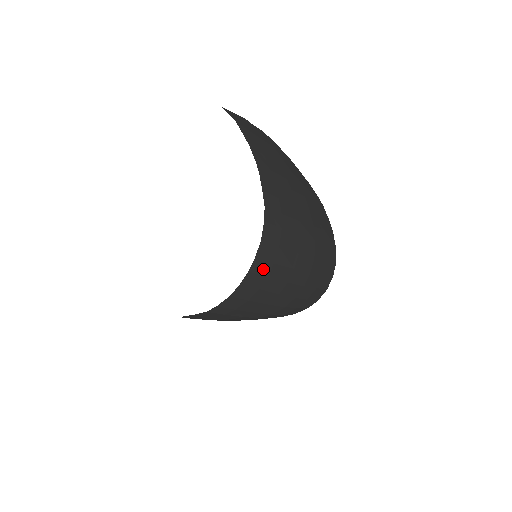
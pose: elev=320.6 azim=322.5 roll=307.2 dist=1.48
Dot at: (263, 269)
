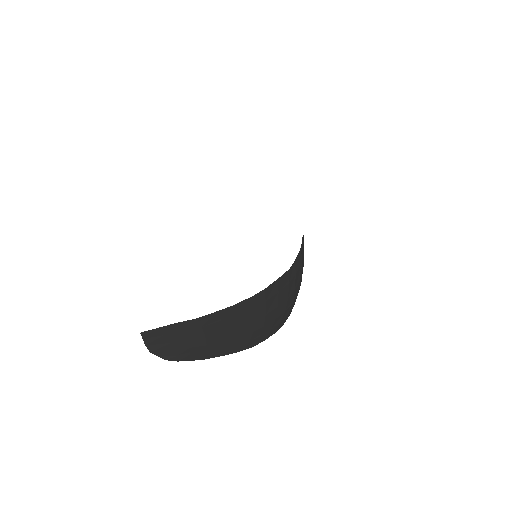
Dot at: occluded
